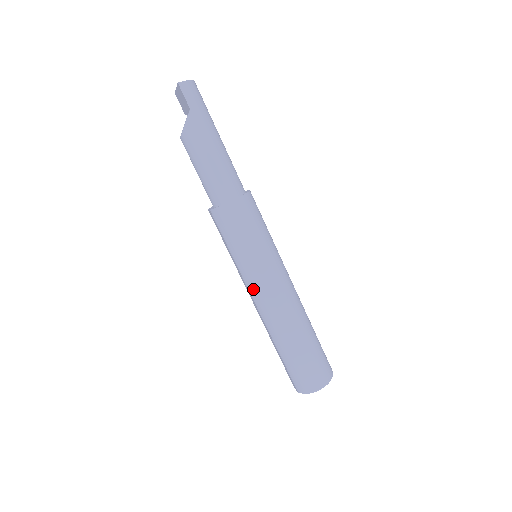
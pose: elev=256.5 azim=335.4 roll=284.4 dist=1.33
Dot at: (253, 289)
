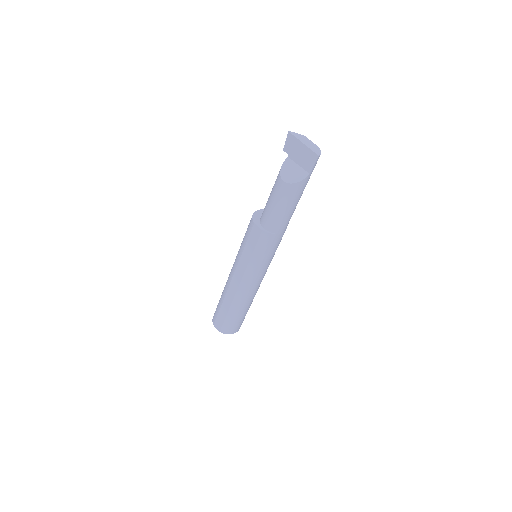
Dot at: (248, 280)
